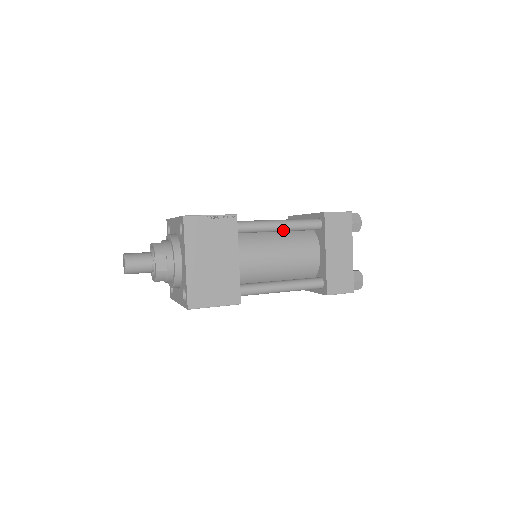
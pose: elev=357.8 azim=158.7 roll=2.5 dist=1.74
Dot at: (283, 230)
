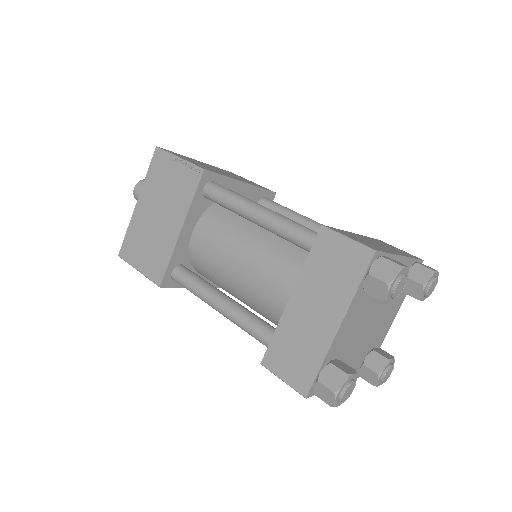
Dot at: (260, 225)
